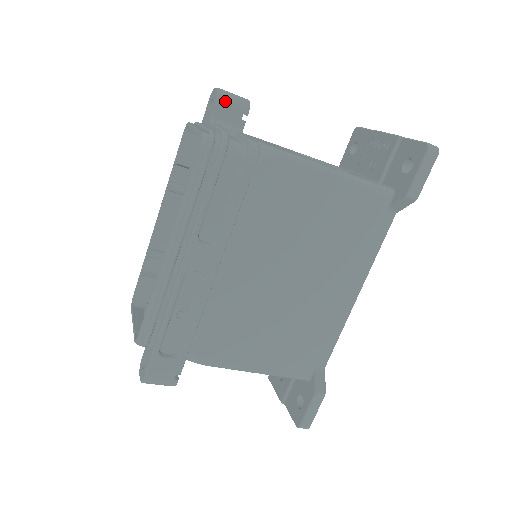
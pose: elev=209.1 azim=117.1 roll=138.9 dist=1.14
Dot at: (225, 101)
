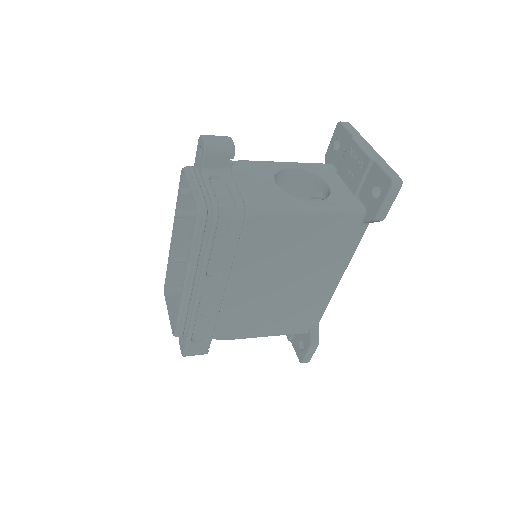
Dot at: (212, 153)
